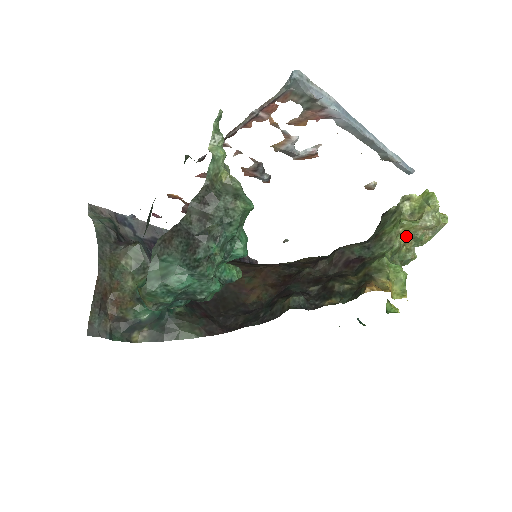
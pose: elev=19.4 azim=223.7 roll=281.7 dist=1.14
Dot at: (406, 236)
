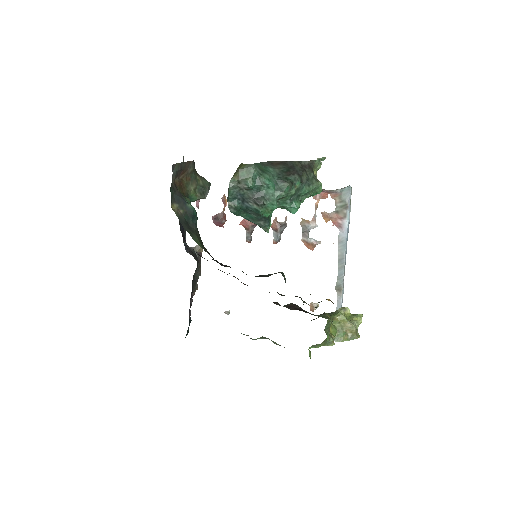
Dot at: occluded
